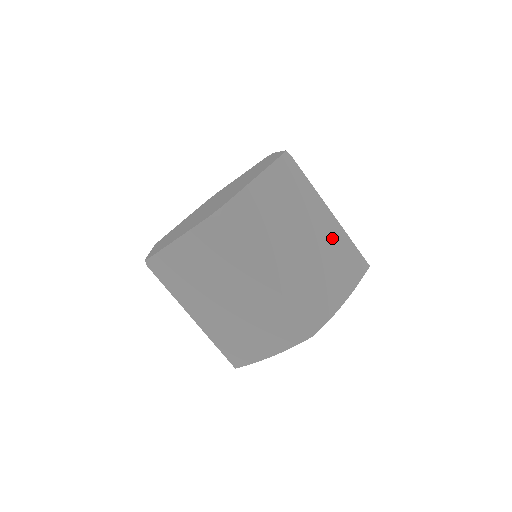
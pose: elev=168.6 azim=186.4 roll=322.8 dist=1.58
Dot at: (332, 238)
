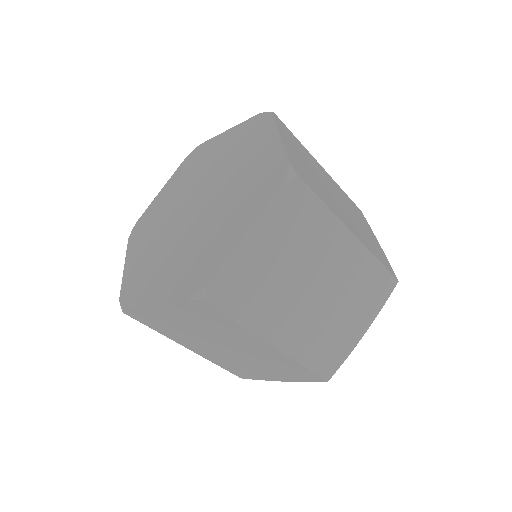
Dot at: (353, 267)
